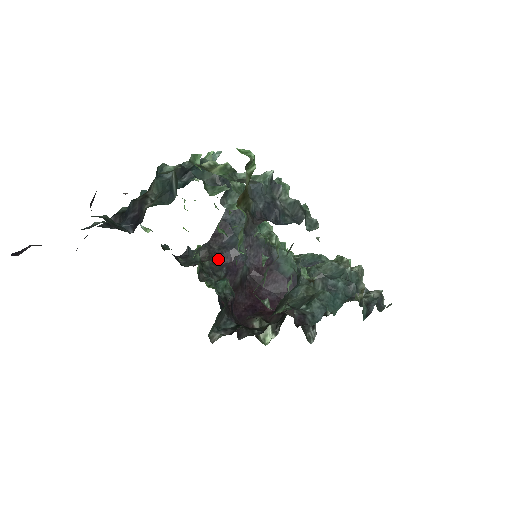
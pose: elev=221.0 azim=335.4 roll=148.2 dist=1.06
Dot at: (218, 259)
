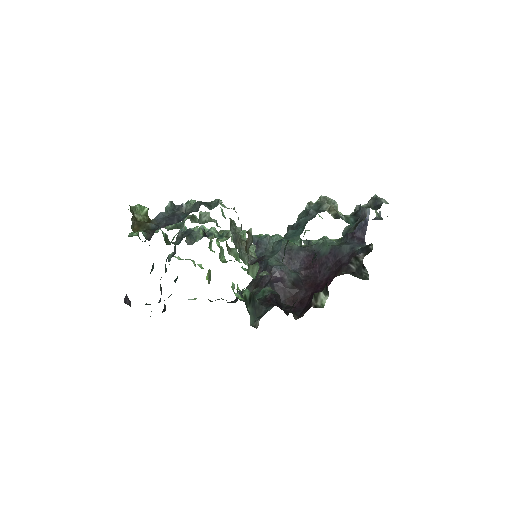
Dot at: (262, 282)
